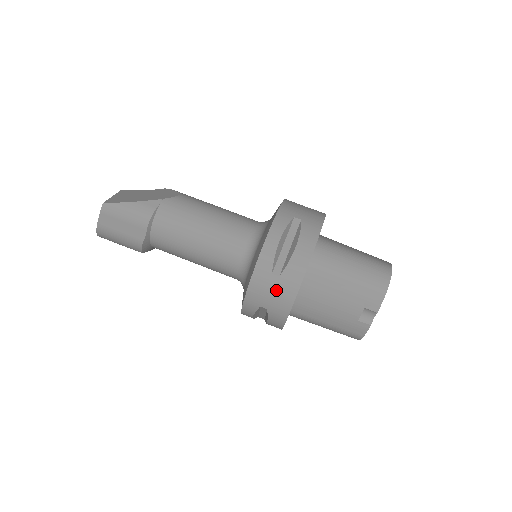
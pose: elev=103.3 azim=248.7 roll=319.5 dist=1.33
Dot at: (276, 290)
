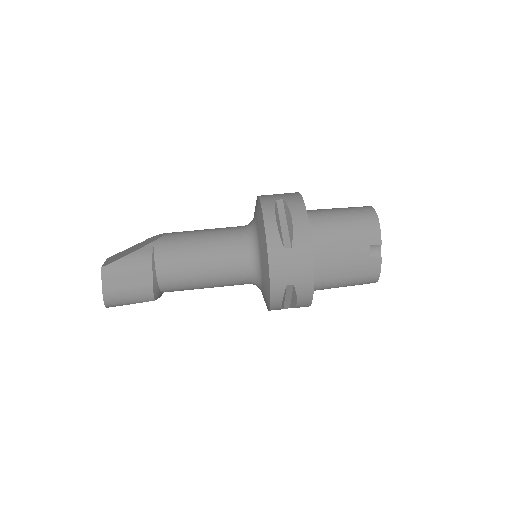
Dot at: (294, 261)
